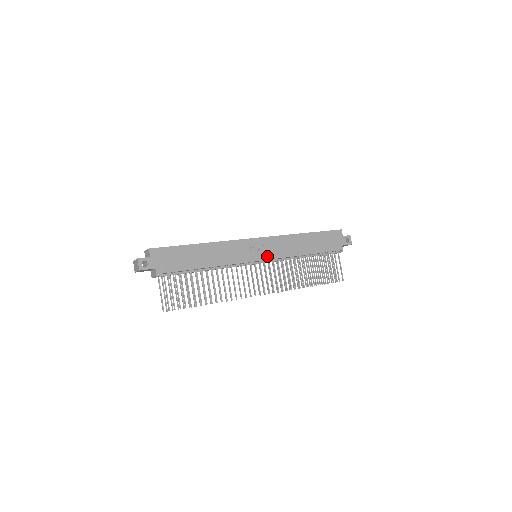
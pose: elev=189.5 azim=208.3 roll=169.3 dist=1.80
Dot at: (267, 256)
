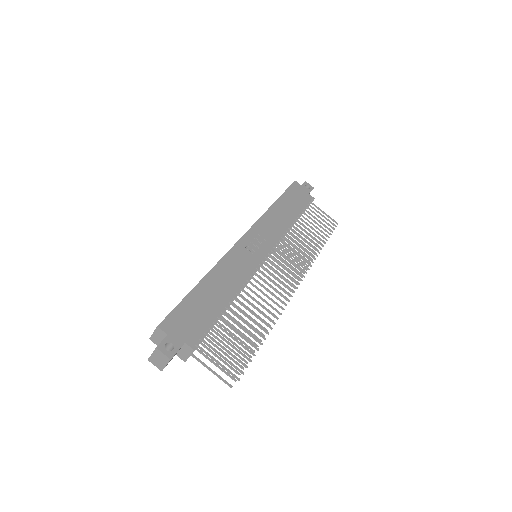
Dot at: (267, 246)
